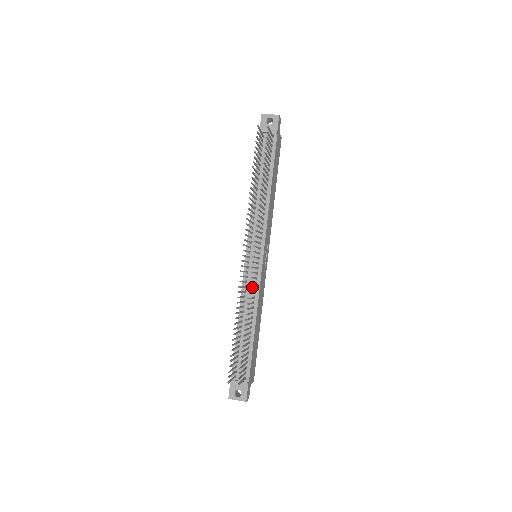
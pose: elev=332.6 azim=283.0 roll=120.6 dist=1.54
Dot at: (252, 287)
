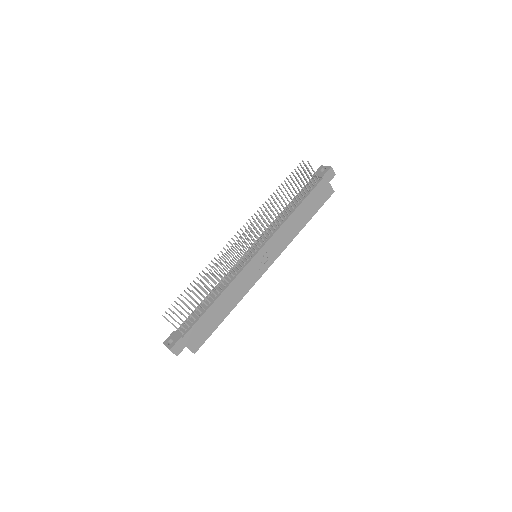
Dot at: (229, 264)
